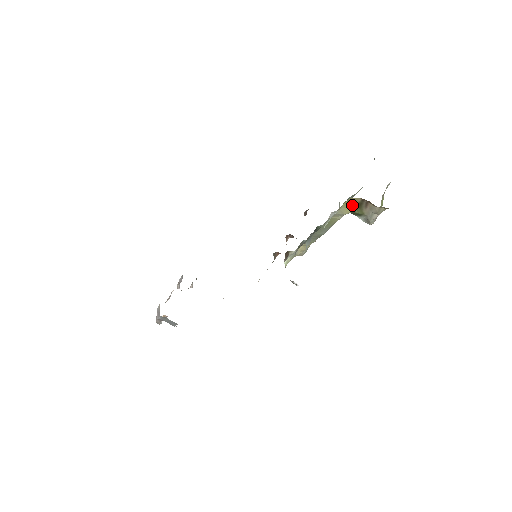
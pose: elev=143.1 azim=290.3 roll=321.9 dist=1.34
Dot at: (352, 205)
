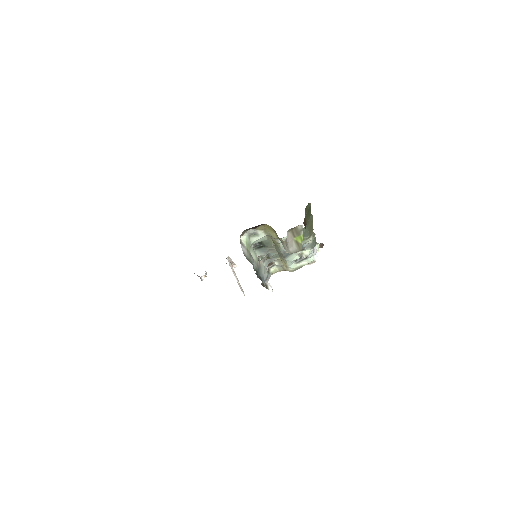
Dot at: (273, 231)
